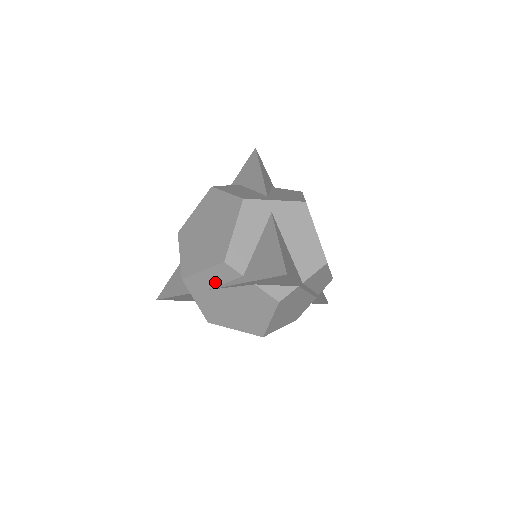
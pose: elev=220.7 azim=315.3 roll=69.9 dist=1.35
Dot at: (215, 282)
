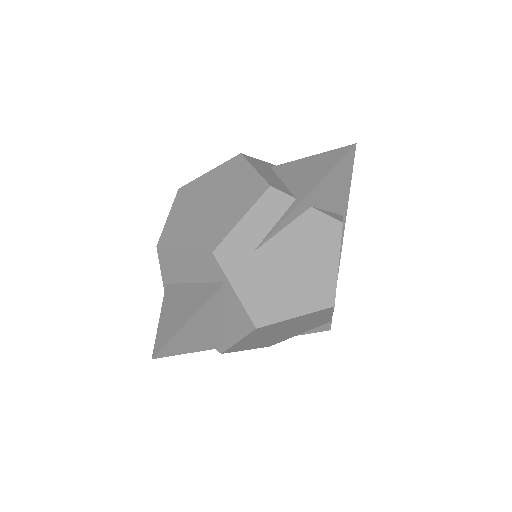
Dot at: (261, 231)
